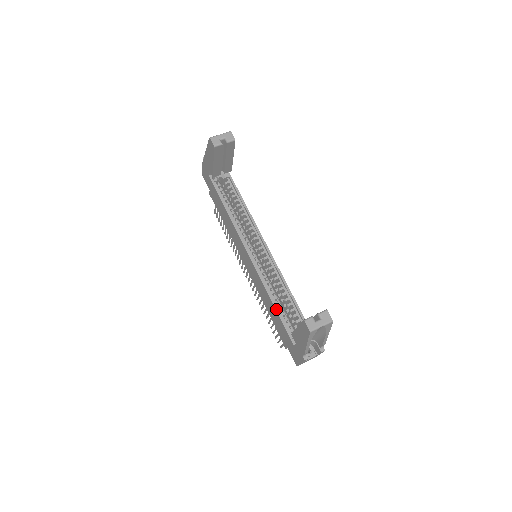
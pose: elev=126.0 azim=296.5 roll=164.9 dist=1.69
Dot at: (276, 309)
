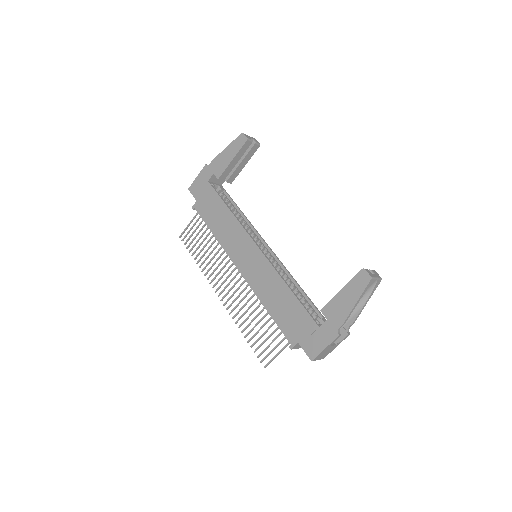
Dot at: (294, 293)
